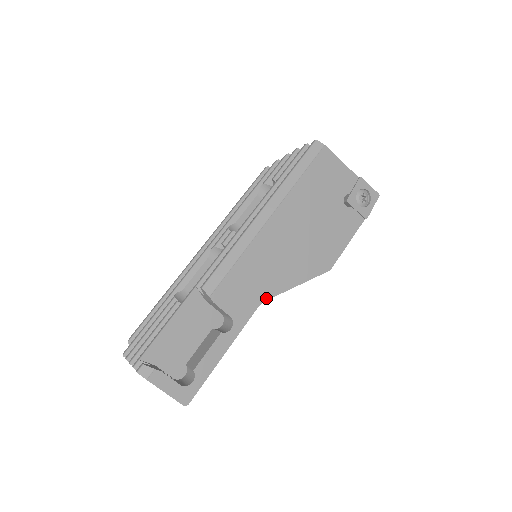
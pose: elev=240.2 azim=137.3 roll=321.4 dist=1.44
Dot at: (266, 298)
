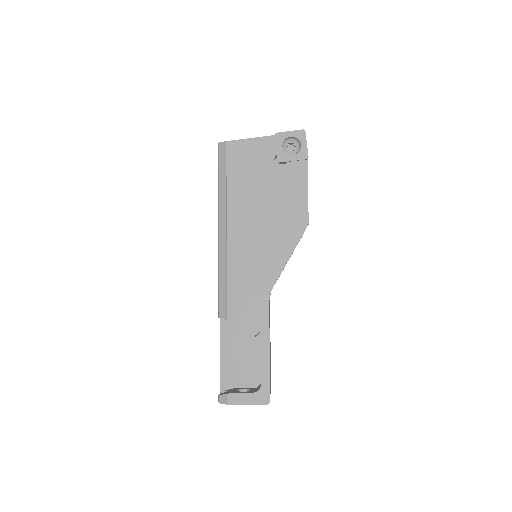
Dot at: (270, 288)
